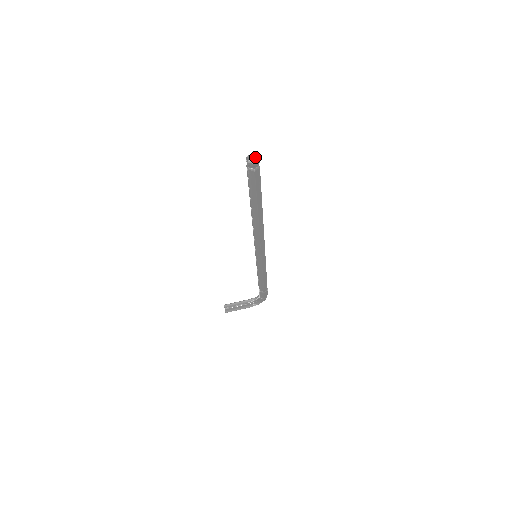
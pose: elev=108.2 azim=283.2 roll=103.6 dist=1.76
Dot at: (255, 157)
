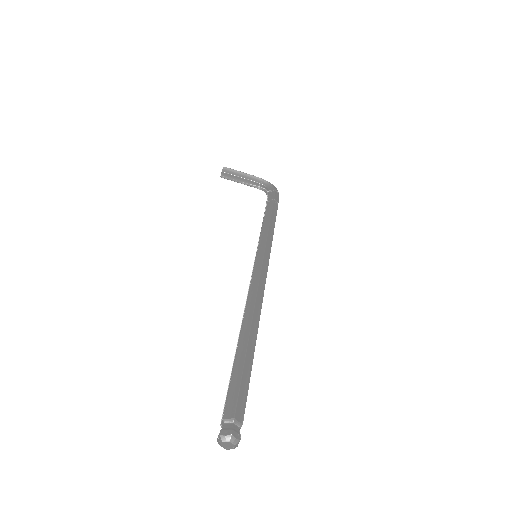
Dot at: (231, 448)
